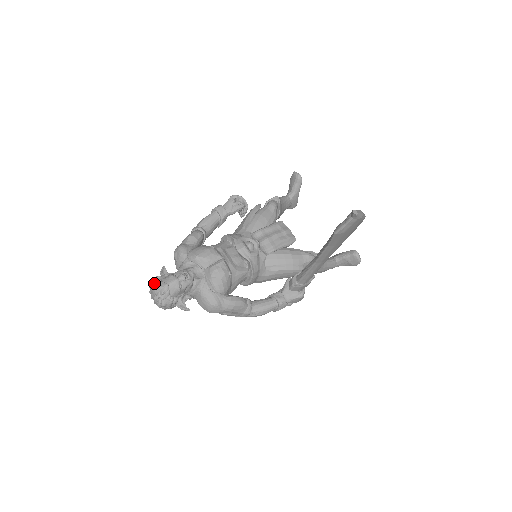
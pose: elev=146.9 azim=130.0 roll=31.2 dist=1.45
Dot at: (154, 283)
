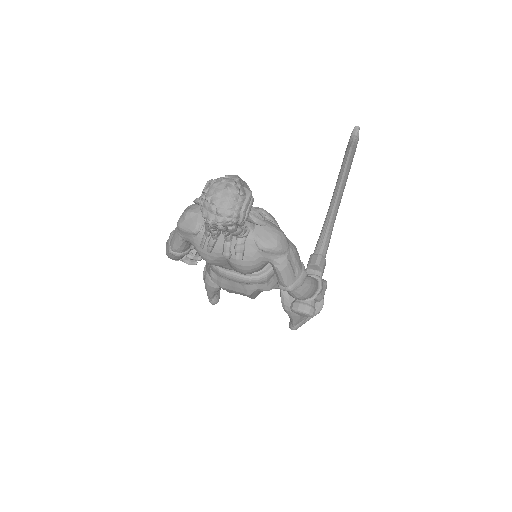
Dot at: (214, 179)
